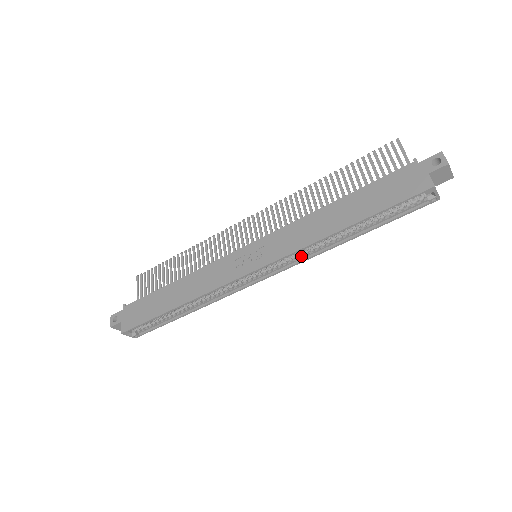
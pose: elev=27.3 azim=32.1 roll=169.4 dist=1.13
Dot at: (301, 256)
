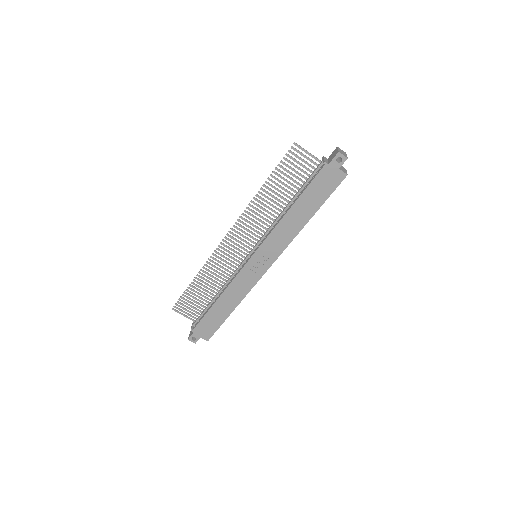
Dot at: occluded
